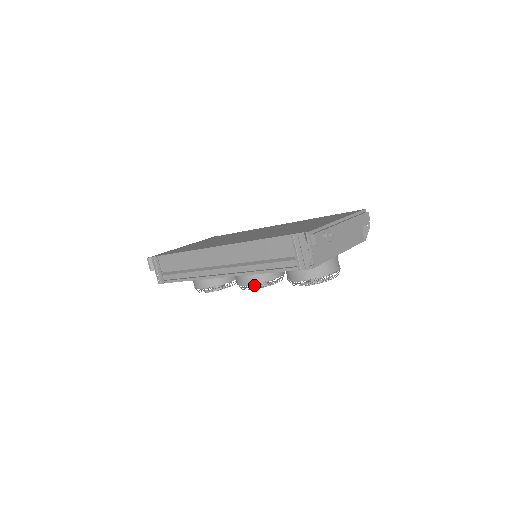
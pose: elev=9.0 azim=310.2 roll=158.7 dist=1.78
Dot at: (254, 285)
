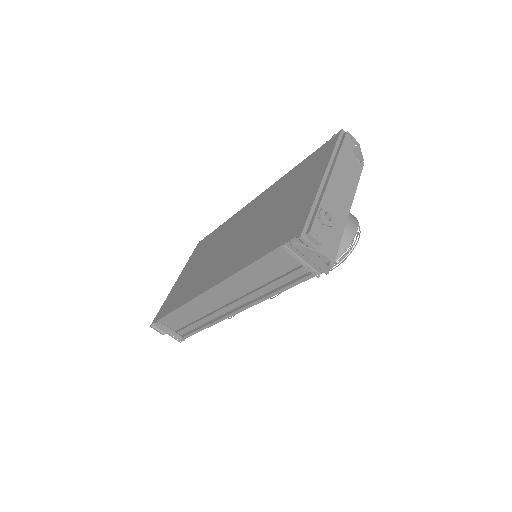
Dot at: occluded
